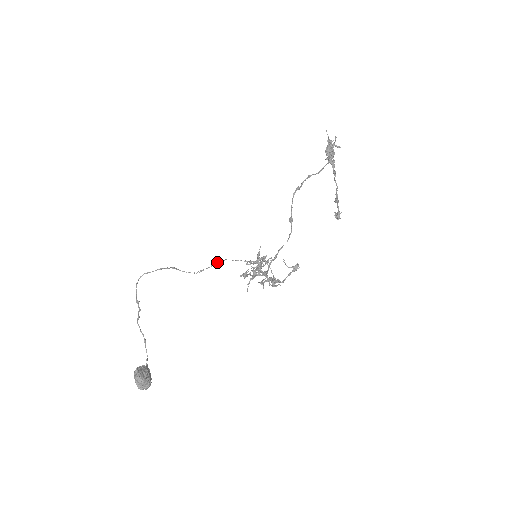
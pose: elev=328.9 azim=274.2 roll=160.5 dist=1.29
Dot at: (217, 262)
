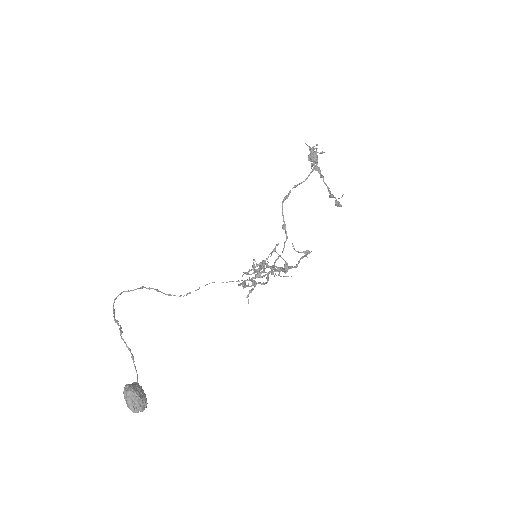
Dot at: occluded
